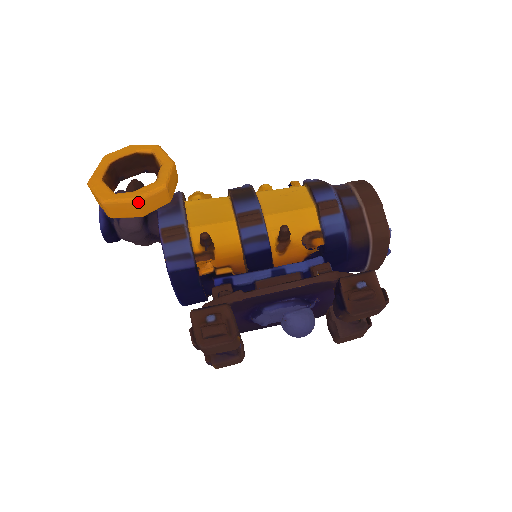
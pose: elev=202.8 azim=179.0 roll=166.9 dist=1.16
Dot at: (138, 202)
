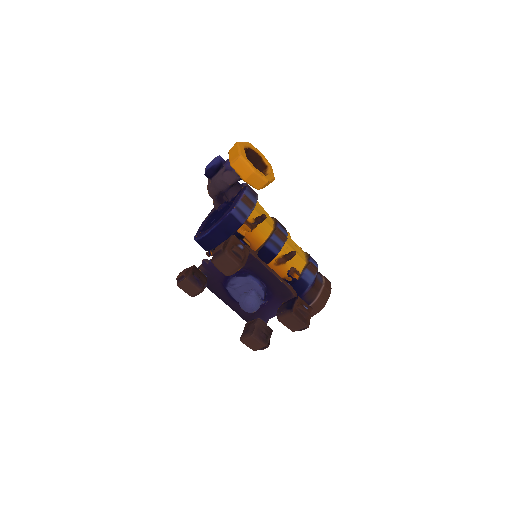
Dot at: (254, 173)
